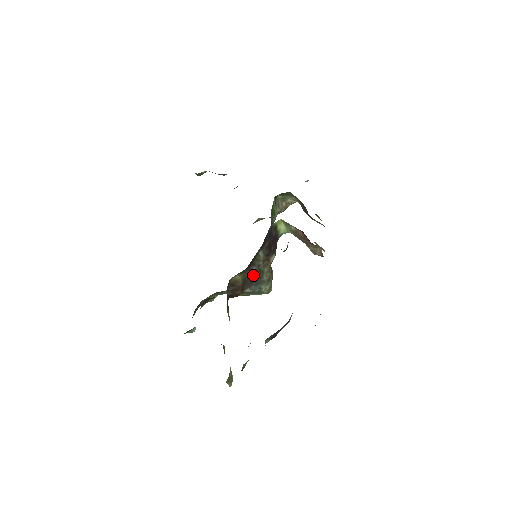
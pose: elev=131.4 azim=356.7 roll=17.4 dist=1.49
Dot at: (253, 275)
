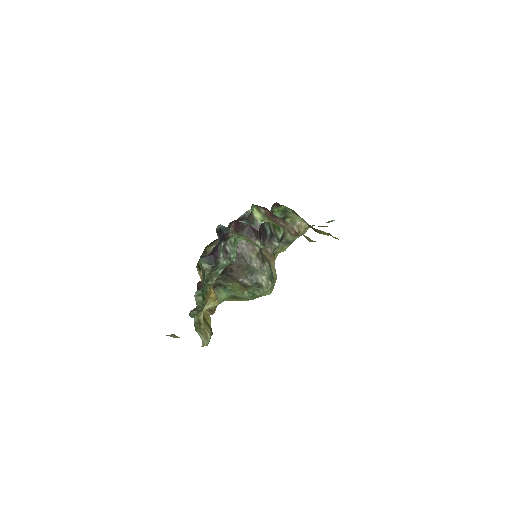
Dot at: (238, 257)
